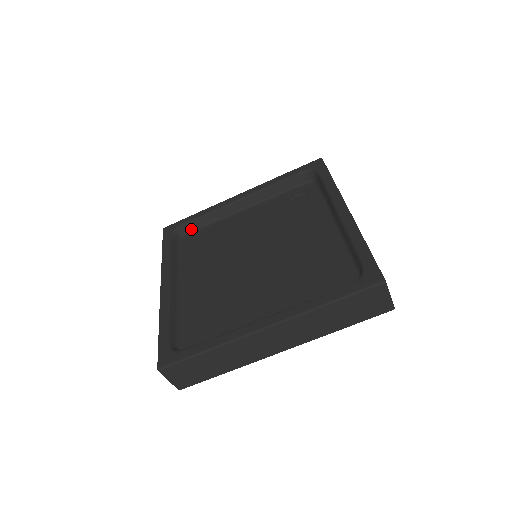
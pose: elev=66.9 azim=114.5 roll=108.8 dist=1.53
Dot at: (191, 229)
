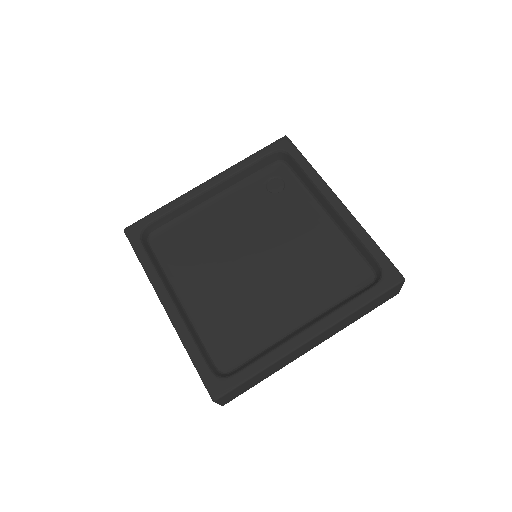
Dot at: (159, 226)
